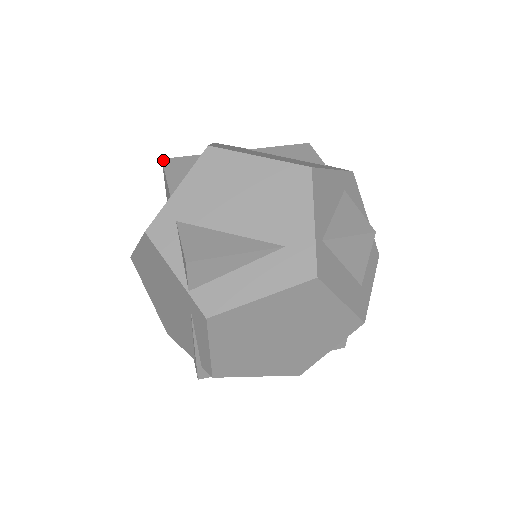
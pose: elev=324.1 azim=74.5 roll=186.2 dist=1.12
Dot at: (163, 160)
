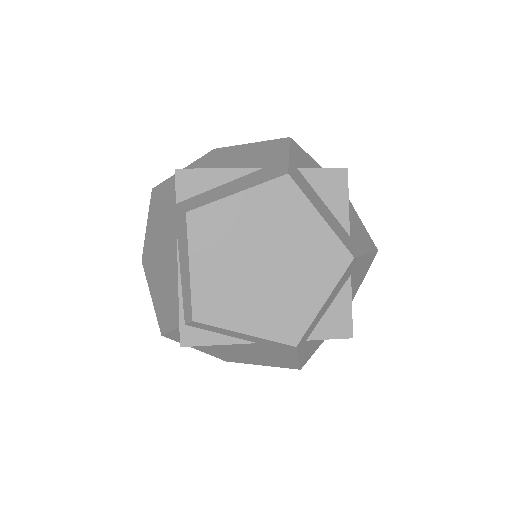
Dot at: occluded
